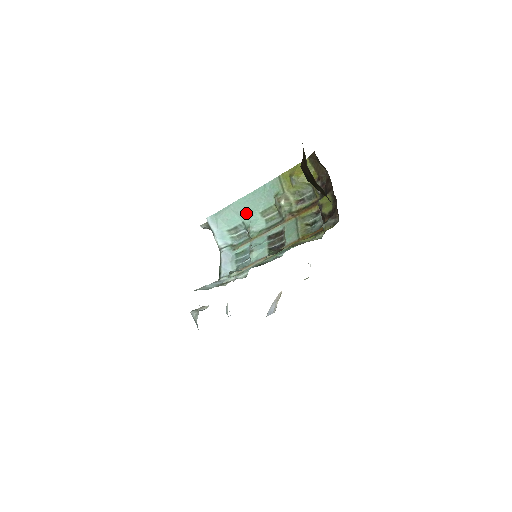
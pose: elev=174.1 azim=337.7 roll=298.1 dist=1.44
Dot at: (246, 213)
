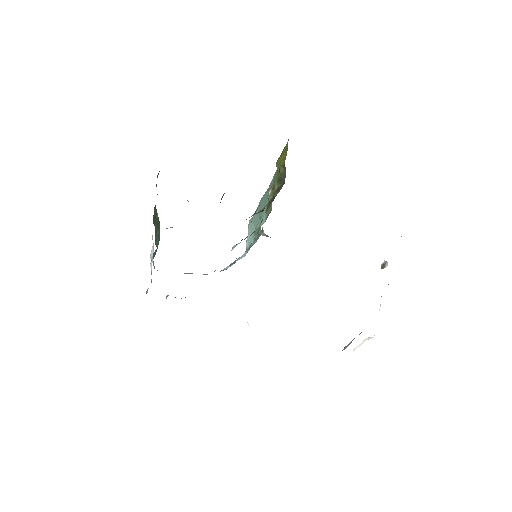
Dot at: occluded
